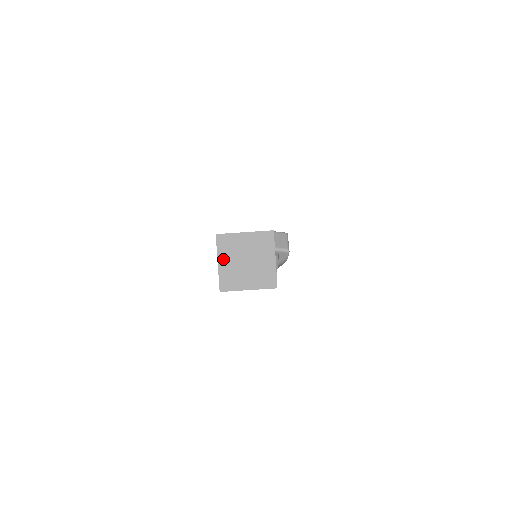
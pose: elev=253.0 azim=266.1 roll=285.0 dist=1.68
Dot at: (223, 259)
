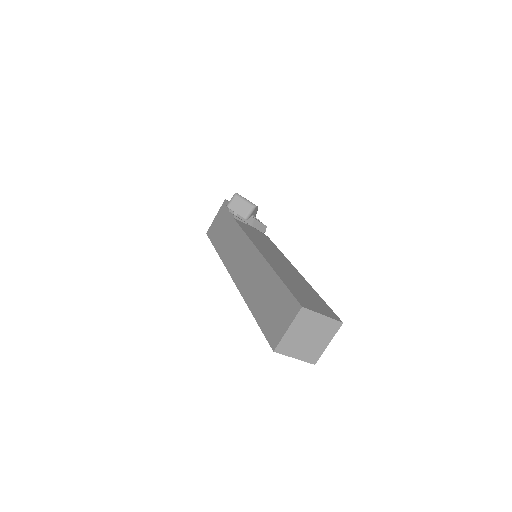
Dot at: (295, 354)
